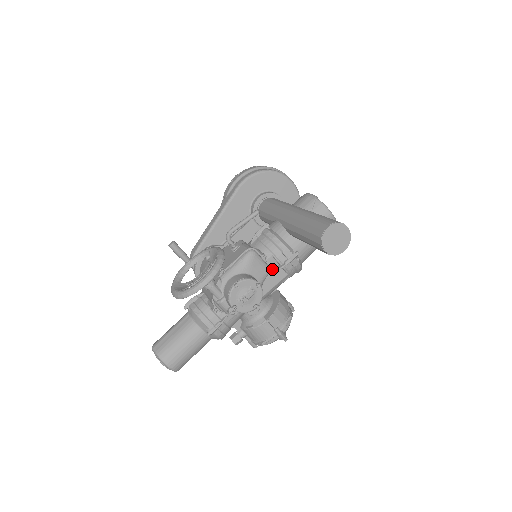
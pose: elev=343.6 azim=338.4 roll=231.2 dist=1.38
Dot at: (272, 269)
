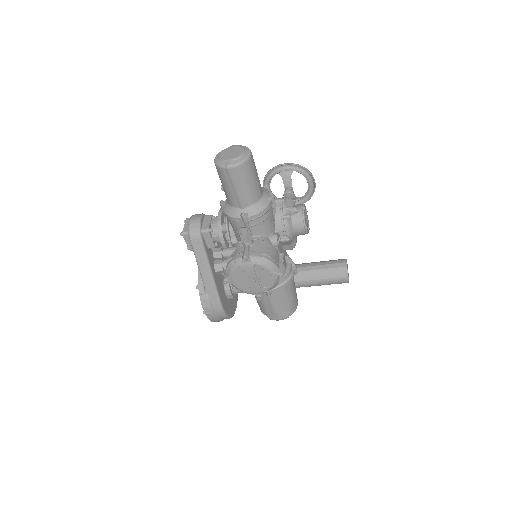
Dot at: (285, 256)
